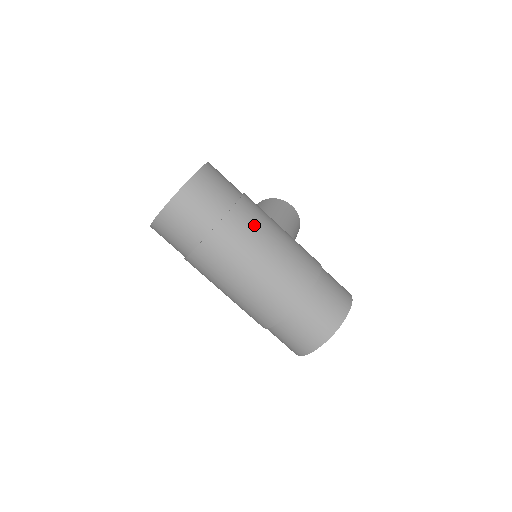
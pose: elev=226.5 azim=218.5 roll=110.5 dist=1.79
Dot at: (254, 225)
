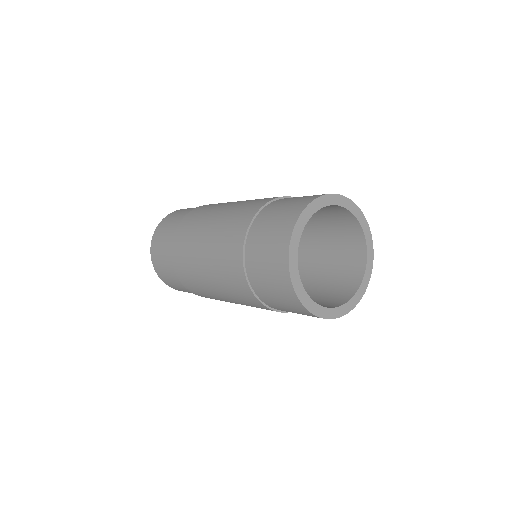
Dot at: occluded
